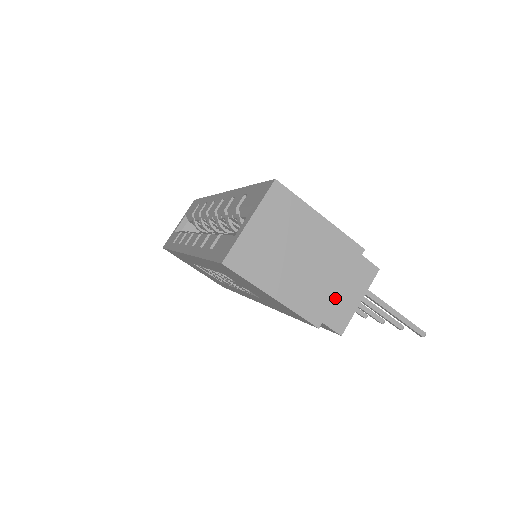
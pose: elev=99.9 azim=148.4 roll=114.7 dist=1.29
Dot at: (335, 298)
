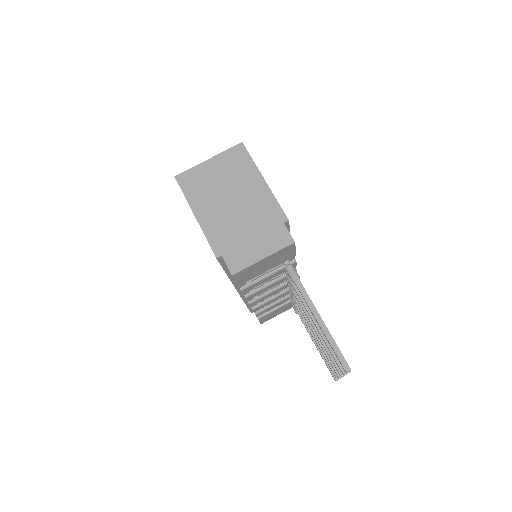
Dot at: (243, 243)
